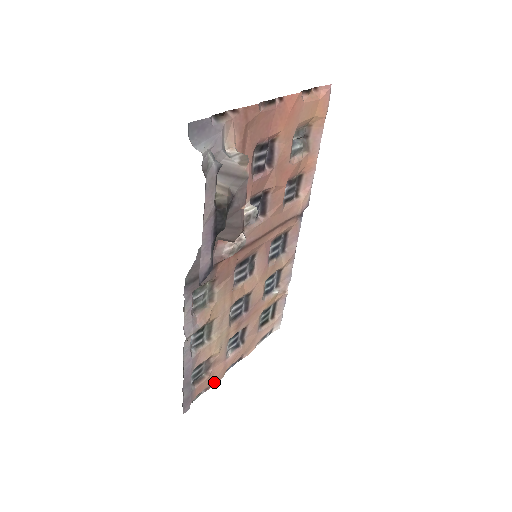
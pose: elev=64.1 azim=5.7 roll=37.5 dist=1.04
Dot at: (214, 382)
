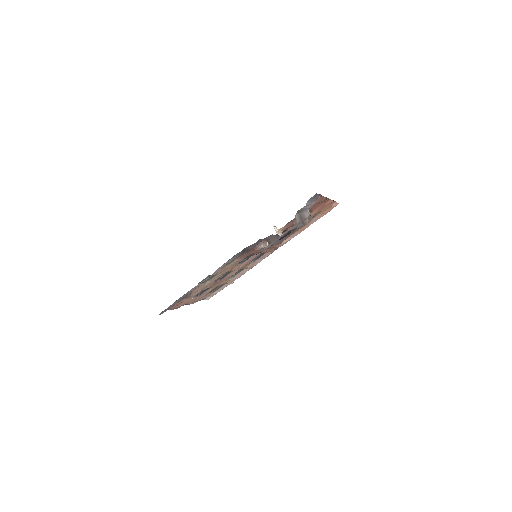
Dot at: (176, 308)
